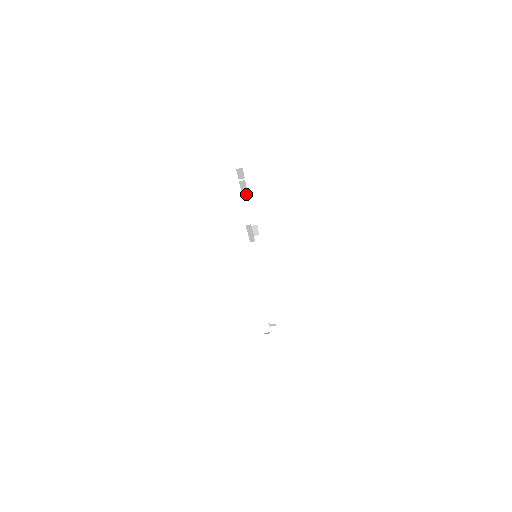
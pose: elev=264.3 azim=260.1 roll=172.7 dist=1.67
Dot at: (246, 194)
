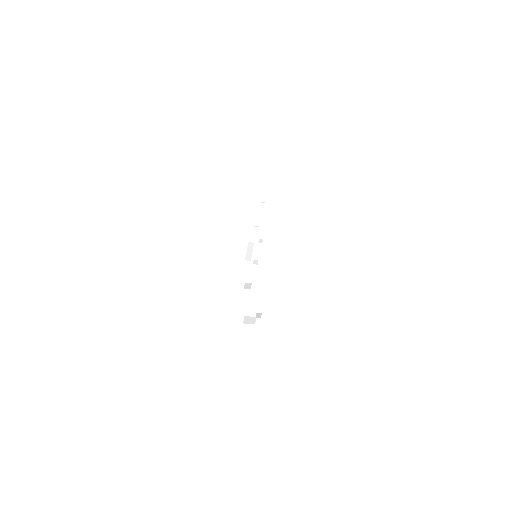
Dot at: (261, 234)
